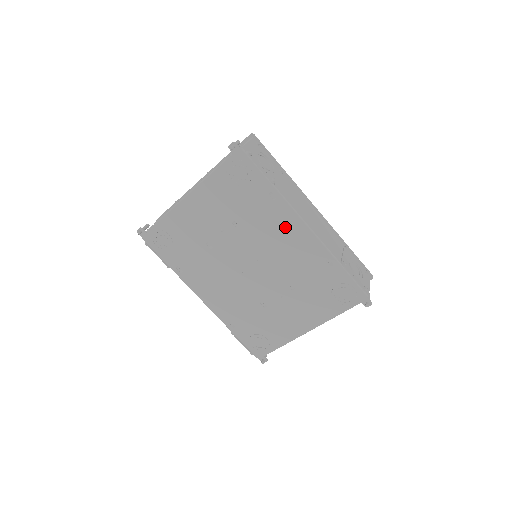
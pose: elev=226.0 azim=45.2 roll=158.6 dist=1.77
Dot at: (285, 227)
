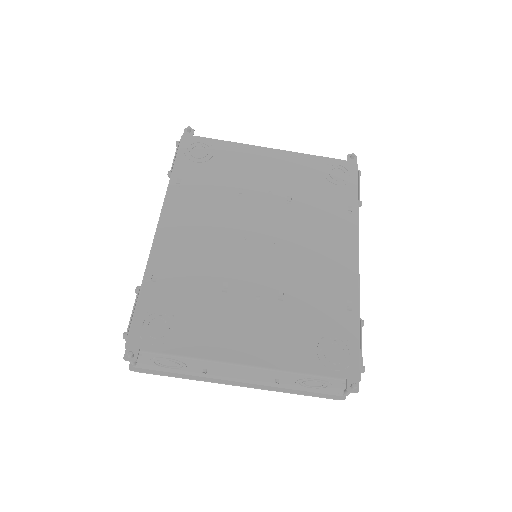
Dot at: (336, 239)
